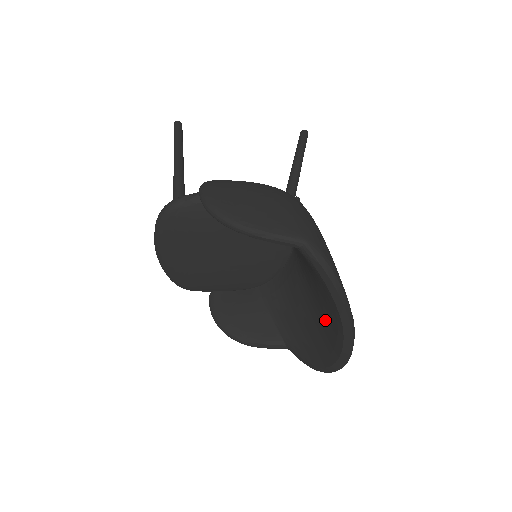
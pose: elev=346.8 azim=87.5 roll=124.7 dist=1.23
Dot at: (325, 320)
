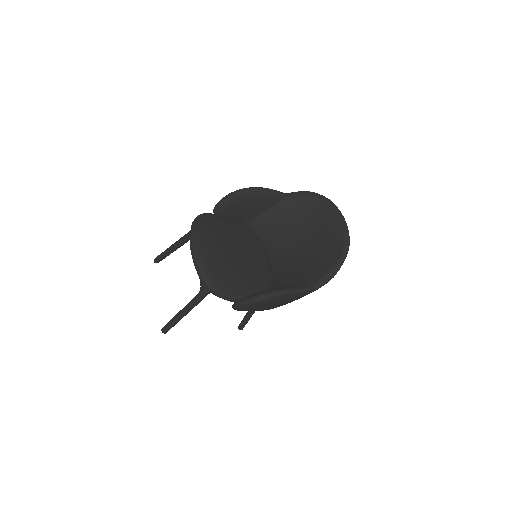
Dot at: (320, 230)
